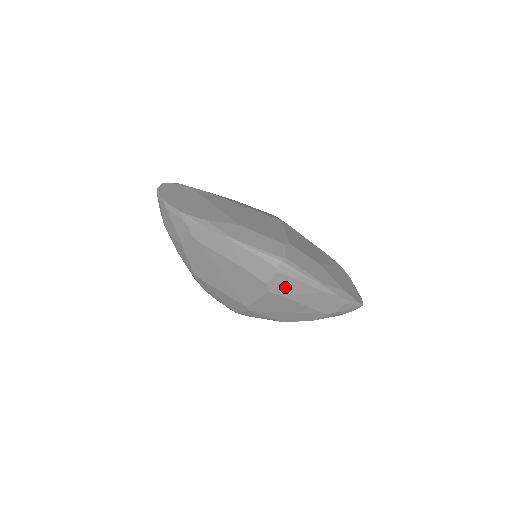
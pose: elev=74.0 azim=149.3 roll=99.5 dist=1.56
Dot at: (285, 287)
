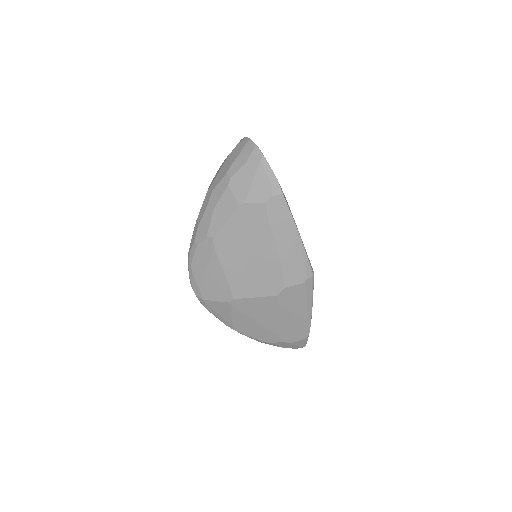
Dot at: (292, 299)
